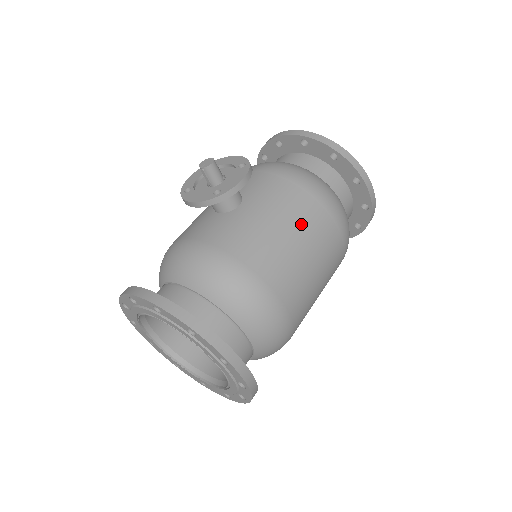
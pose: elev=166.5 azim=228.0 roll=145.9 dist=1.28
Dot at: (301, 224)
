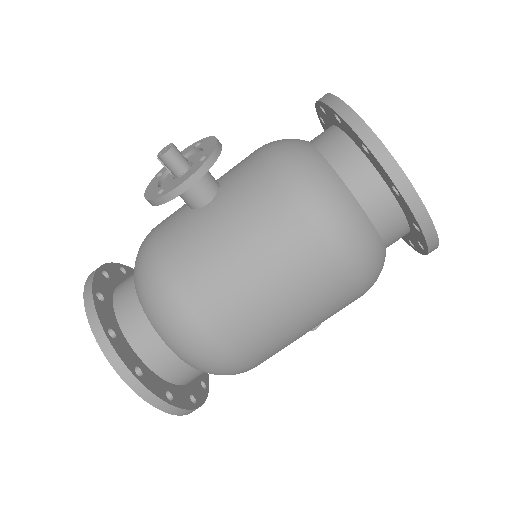
Dot at: (262, 248)
